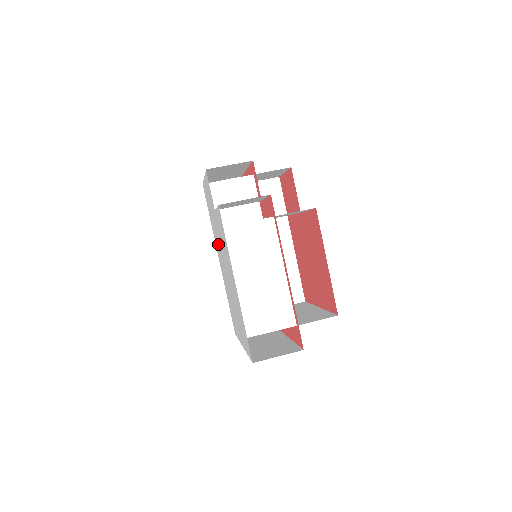
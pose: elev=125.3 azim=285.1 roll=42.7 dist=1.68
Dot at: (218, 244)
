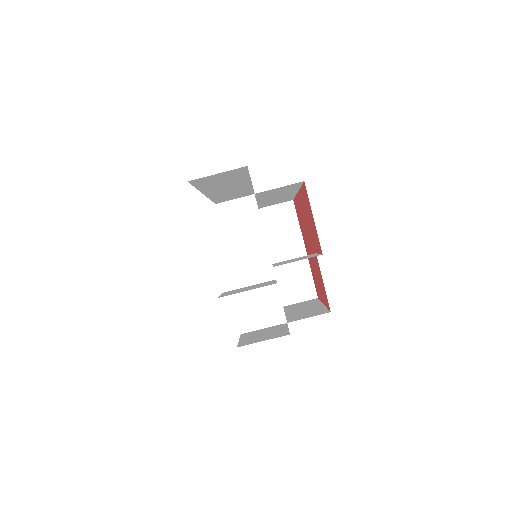
Dot at: occluded
